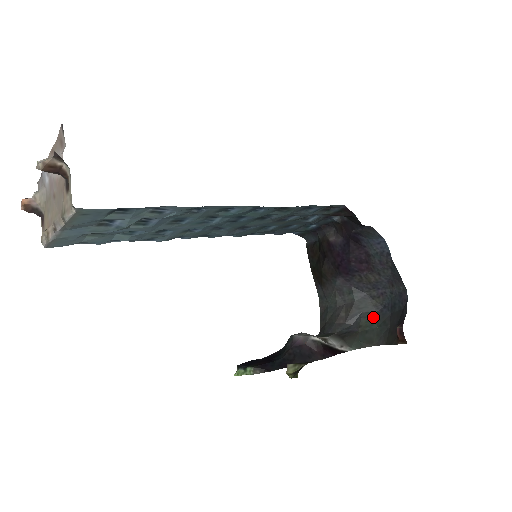
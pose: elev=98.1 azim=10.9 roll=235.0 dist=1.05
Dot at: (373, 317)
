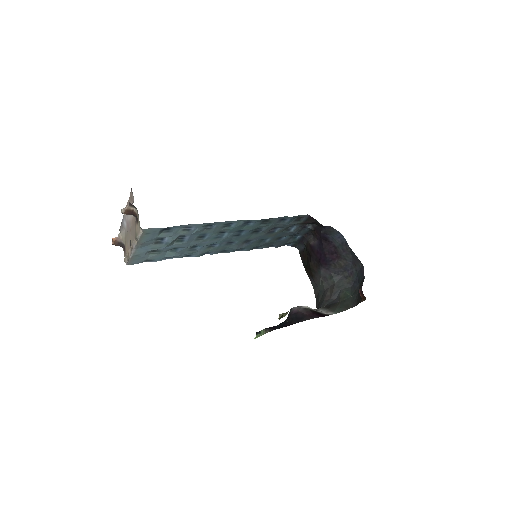
Dot at: (348, 291)
